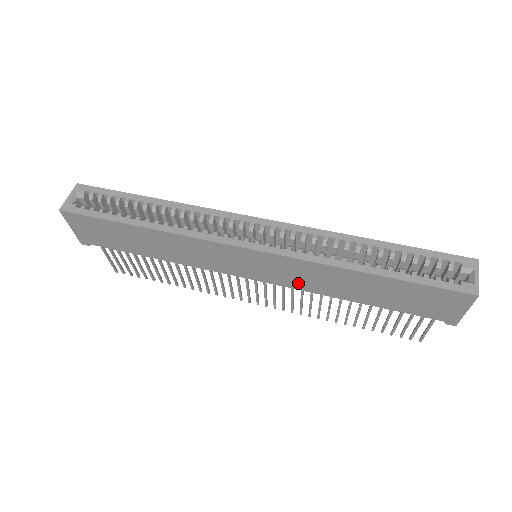
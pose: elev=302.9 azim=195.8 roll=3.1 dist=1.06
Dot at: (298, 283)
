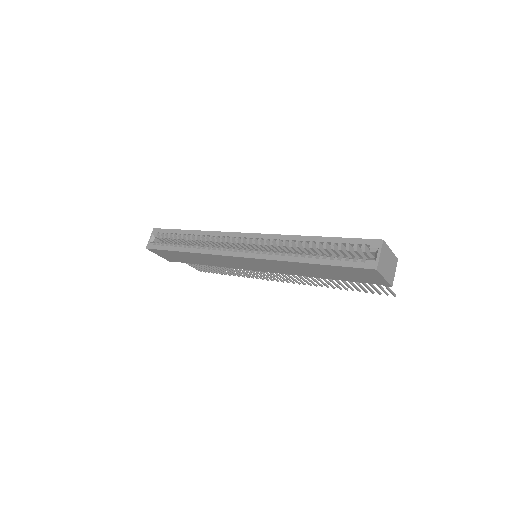
Dot at: (282, 271)
